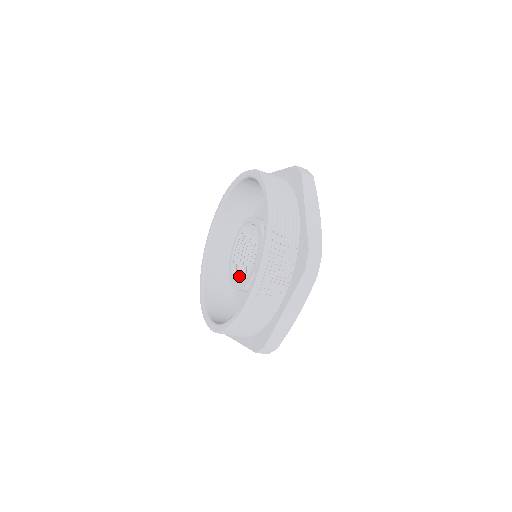
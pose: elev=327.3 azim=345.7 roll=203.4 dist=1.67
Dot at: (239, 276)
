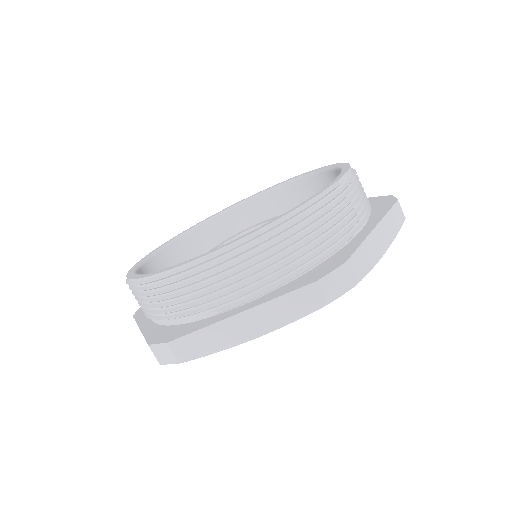
Dot at: occluded
